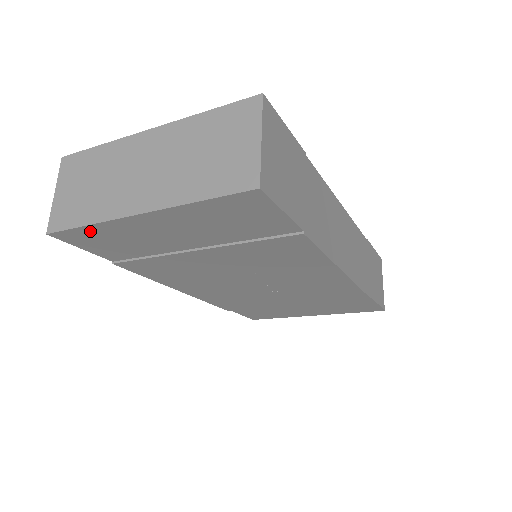
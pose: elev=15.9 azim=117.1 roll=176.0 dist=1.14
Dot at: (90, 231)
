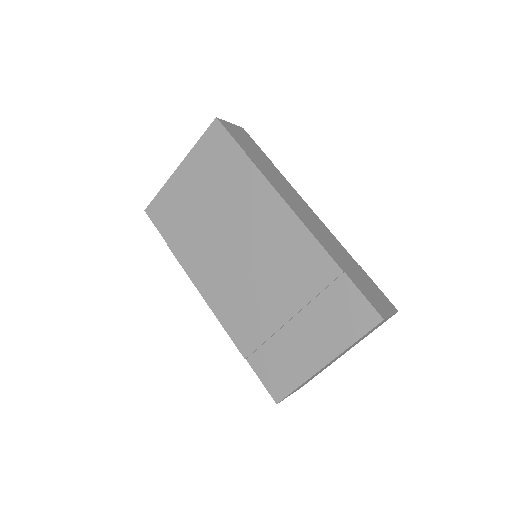
Dot at: (161, 198)
